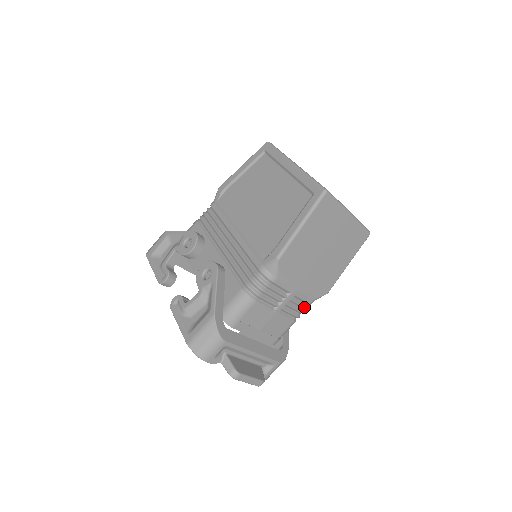
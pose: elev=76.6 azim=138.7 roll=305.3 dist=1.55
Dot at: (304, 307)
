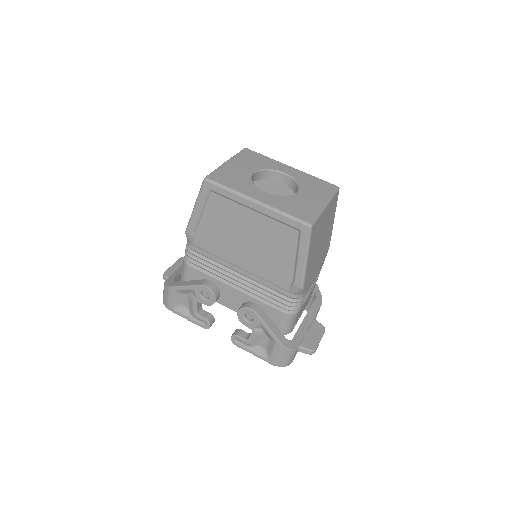
Dot at: occluded
